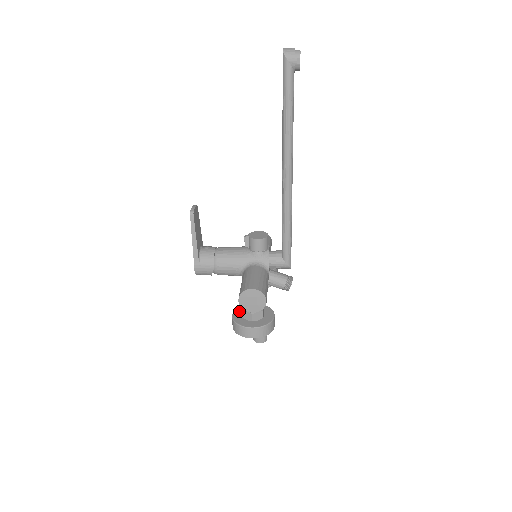
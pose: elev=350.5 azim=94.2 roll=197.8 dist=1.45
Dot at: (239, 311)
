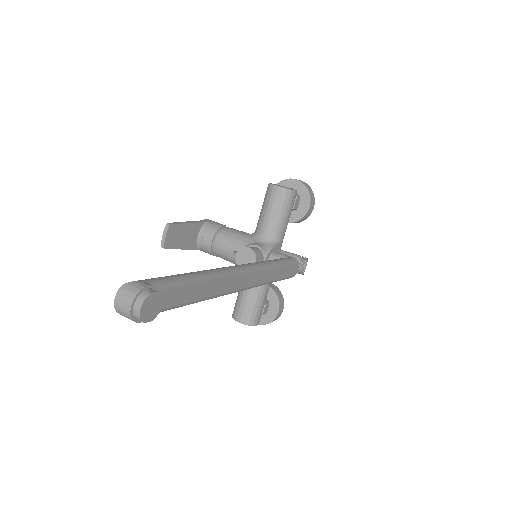
Dot at: occluded
